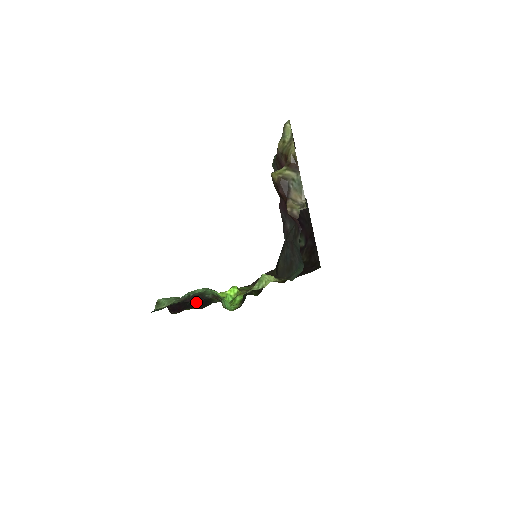
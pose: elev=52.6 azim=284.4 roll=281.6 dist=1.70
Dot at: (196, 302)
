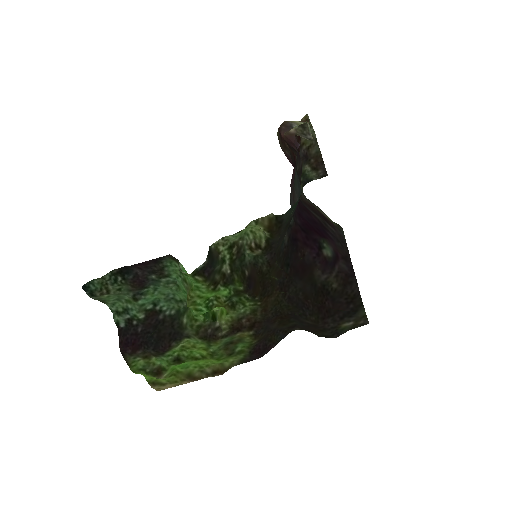
Dot at: (161, 335)
